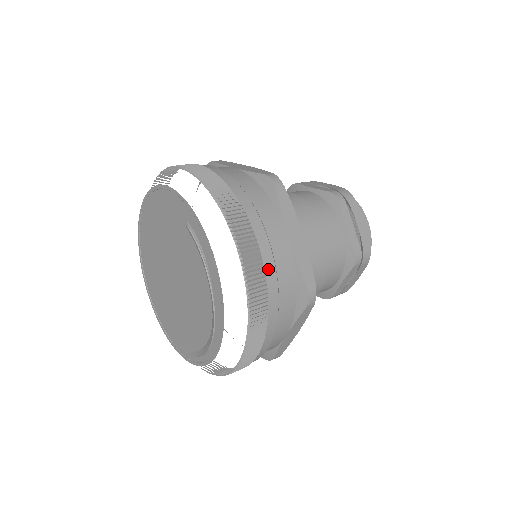
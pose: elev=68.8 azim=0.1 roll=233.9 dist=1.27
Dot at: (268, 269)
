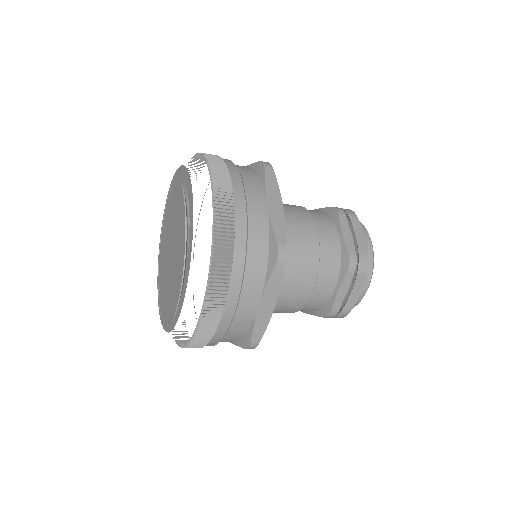
Dot at: (239, 216)
